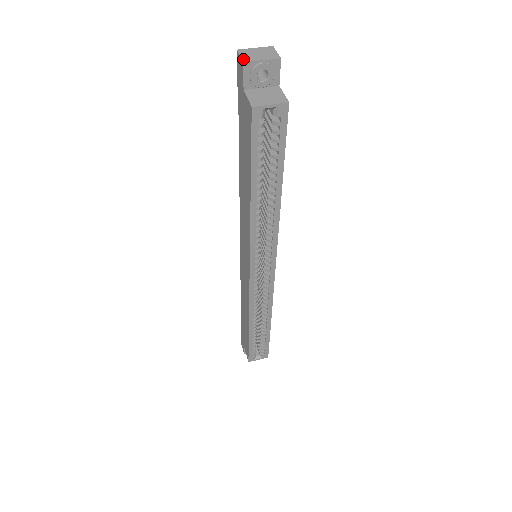
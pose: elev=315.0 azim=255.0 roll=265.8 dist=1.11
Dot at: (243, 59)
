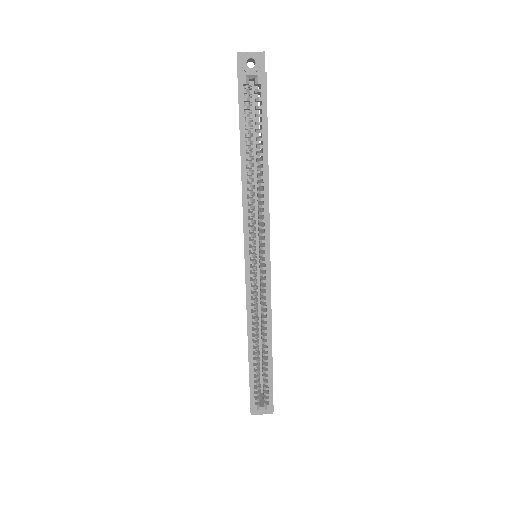
Dot at: (237, 53)
